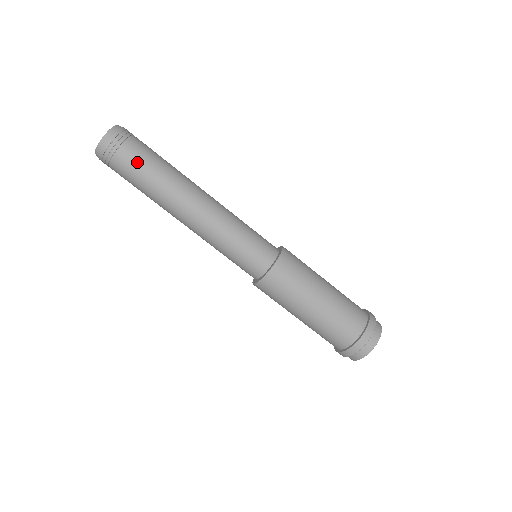
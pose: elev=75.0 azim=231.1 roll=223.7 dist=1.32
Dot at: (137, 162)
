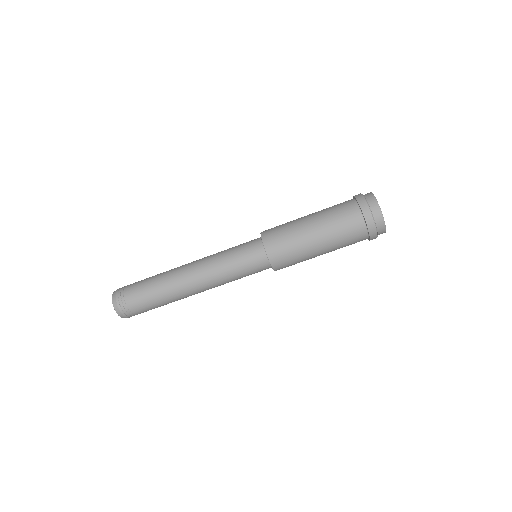
Dot at: (146, 307)
